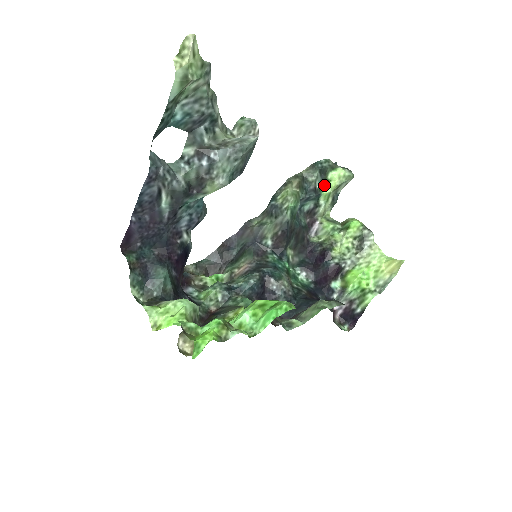
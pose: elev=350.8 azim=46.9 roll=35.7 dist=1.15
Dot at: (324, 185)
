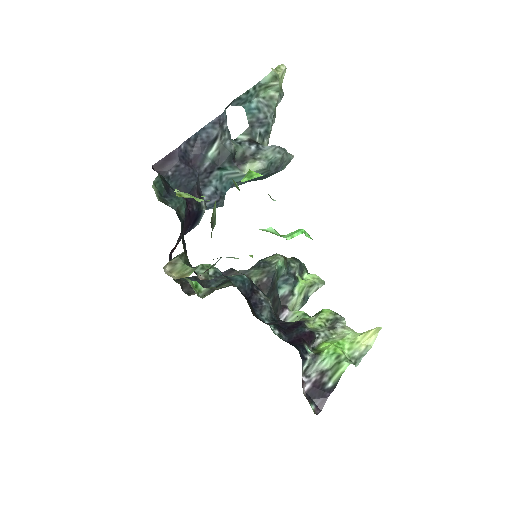
Dot at: (300, 279)
